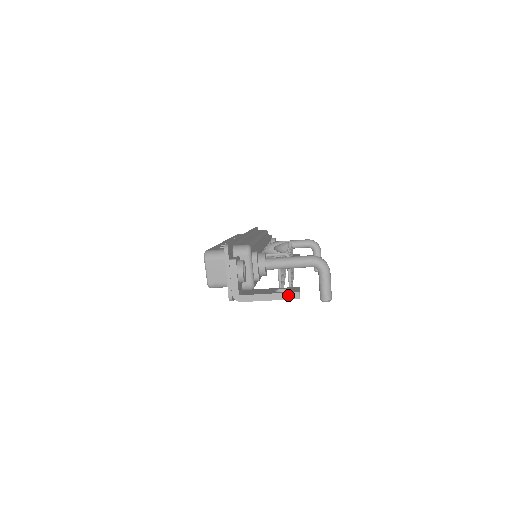
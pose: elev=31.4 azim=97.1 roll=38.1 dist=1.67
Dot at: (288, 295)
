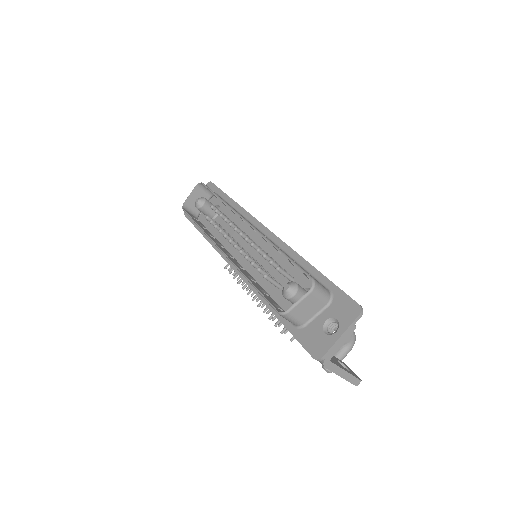
Dot at: (355, 380)
